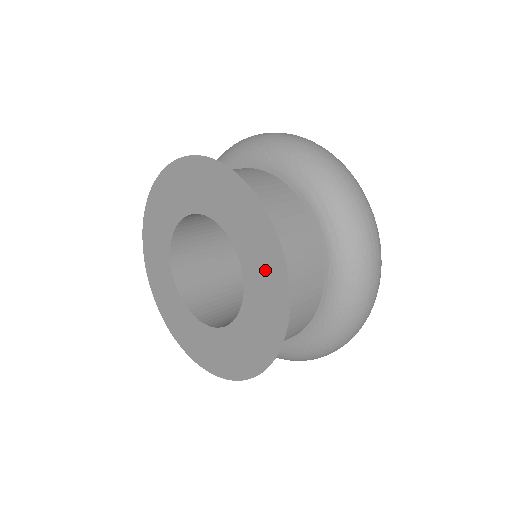
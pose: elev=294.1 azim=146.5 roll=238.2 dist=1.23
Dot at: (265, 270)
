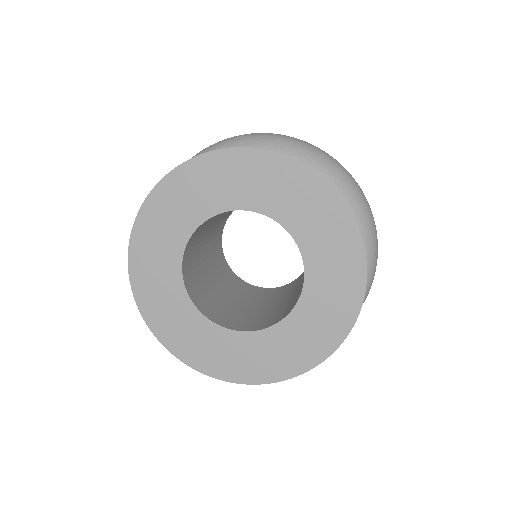
Dot at: (336, 258)
